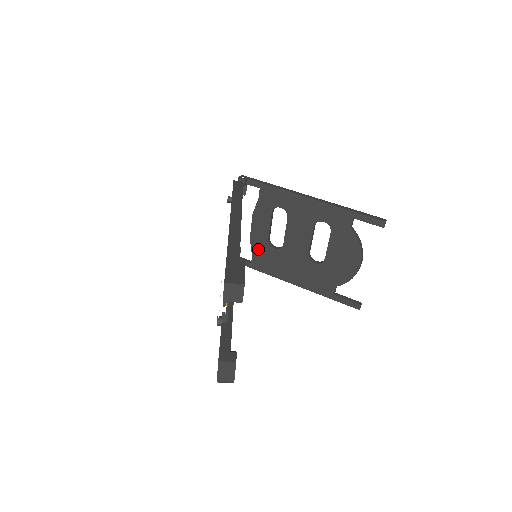
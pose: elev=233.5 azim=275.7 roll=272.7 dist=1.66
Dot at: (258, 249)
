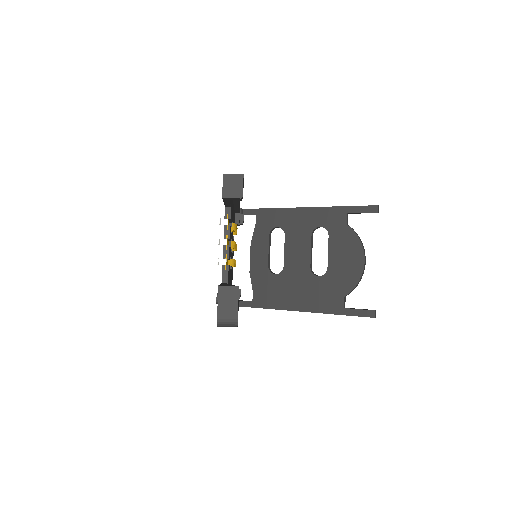
Dot at: (258, 281)
